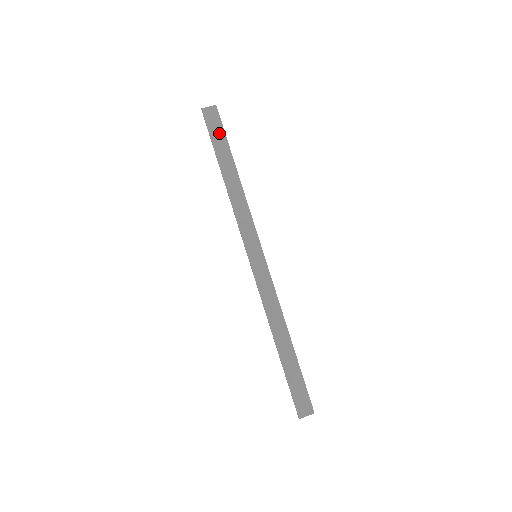
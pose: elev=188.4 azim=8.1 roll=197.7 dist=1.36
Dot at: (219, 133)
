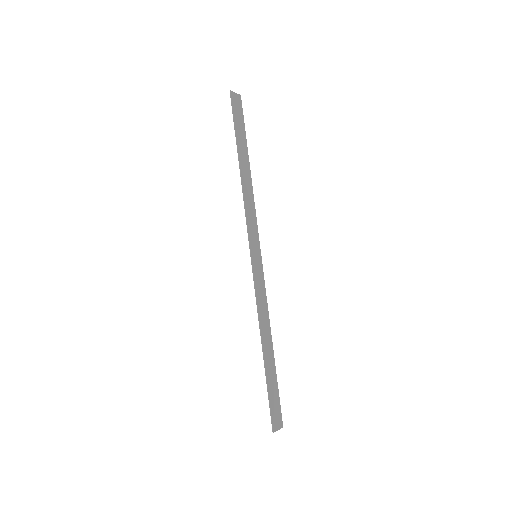
Dot at: (241, 123)
